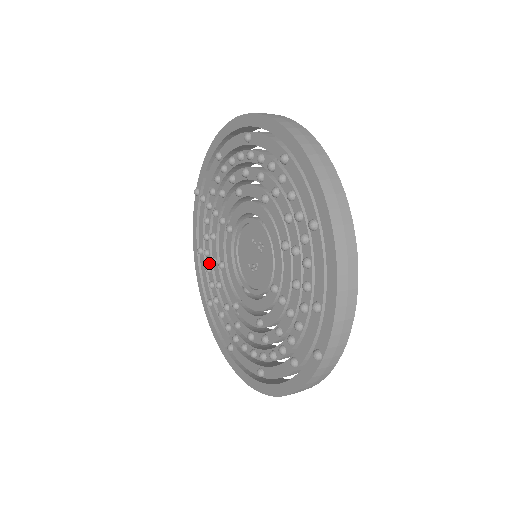
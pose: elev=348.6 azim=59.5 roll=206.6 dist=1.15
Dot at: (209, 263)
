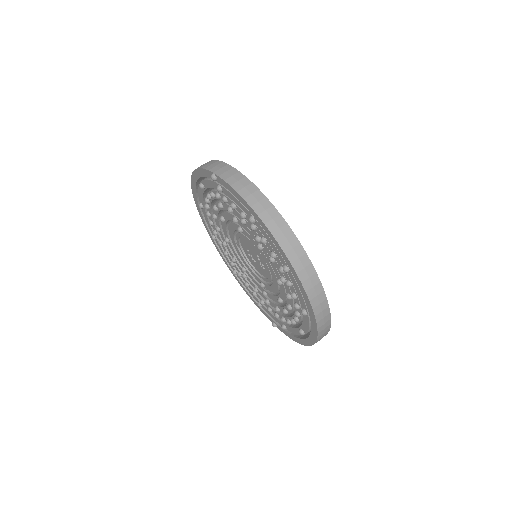
Dot at: (209, 200)
